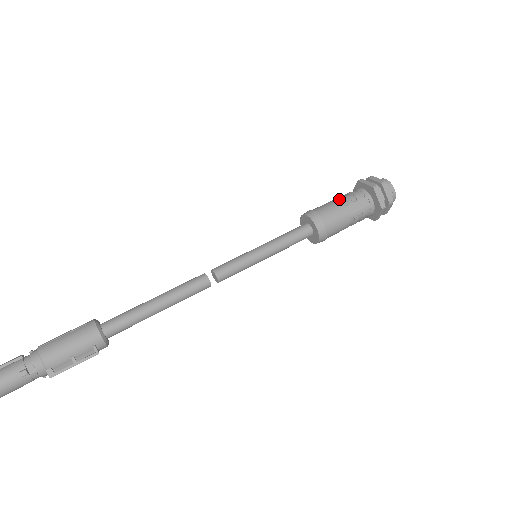
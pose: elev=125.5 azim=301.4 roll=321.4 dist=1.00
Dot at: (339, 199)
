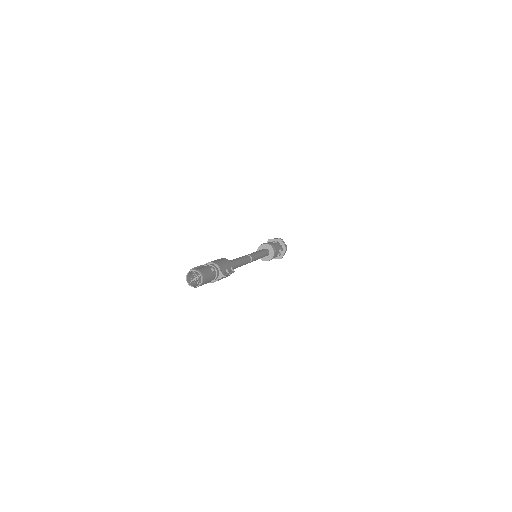
Dot at: occluded
